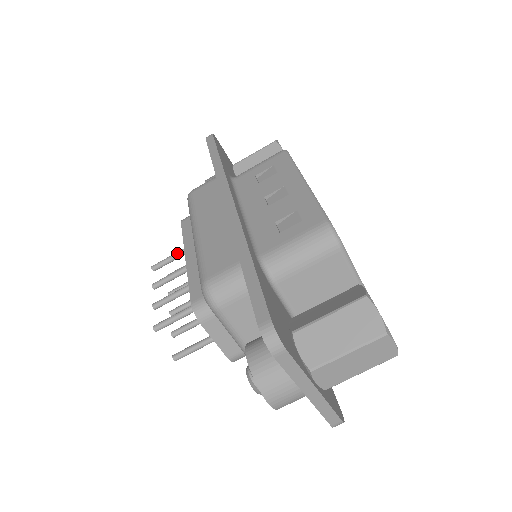
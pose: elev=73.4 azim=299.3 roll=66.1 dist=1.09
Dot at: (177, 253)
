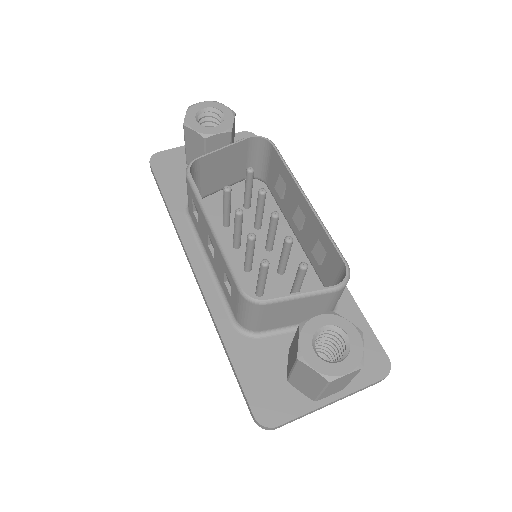
Dot at: occluded
